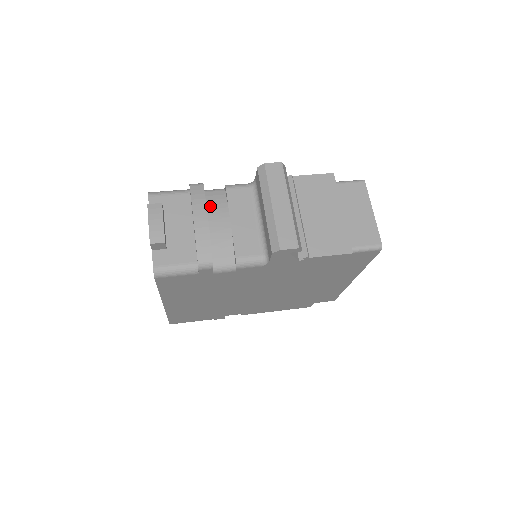
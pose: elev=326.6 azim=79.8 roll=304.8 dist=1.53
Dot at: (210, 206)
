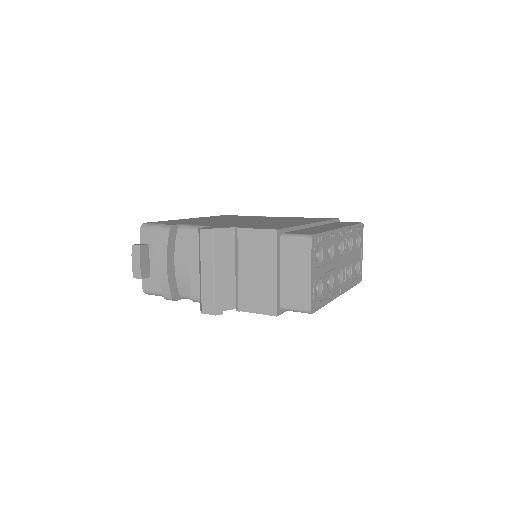
Dot at: (178, 246)
